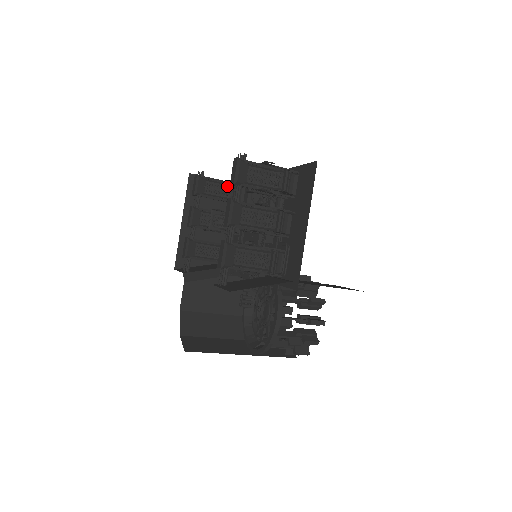
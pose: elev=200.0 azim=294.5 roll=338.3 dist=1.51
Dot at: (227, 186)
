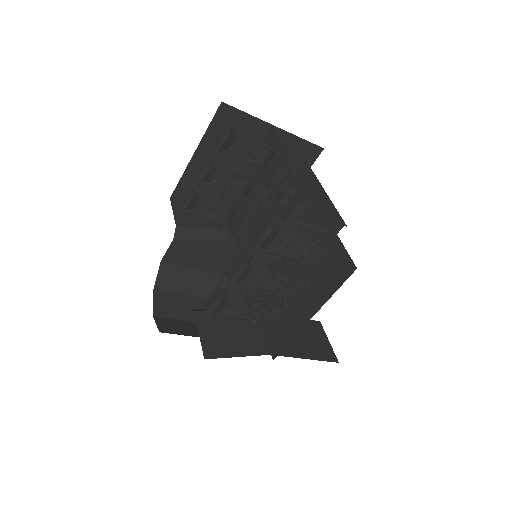
Dot at: (259, 149)
